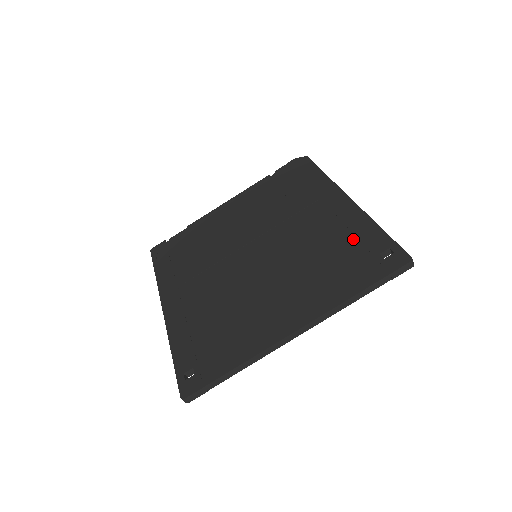
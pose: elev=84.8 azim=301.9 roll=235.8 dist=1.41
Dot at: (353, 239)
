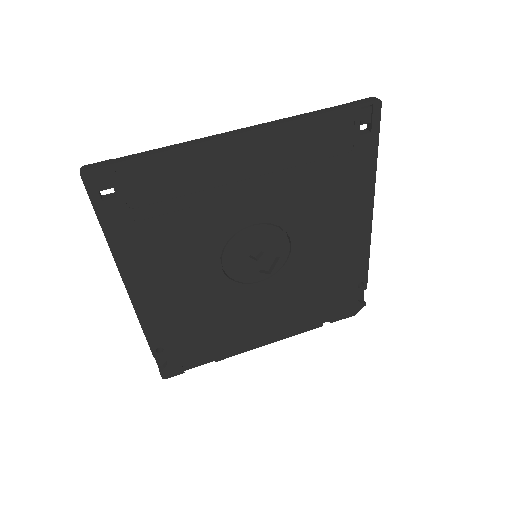
Dot at: occluded
